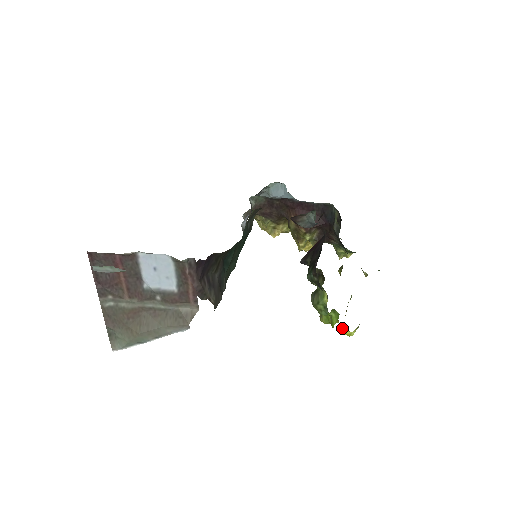
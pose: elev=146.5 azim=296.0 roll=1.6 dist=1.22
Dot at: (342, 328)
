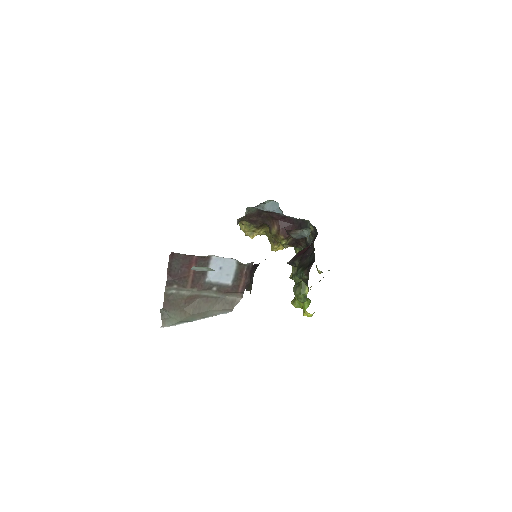
Dot at: occluded
